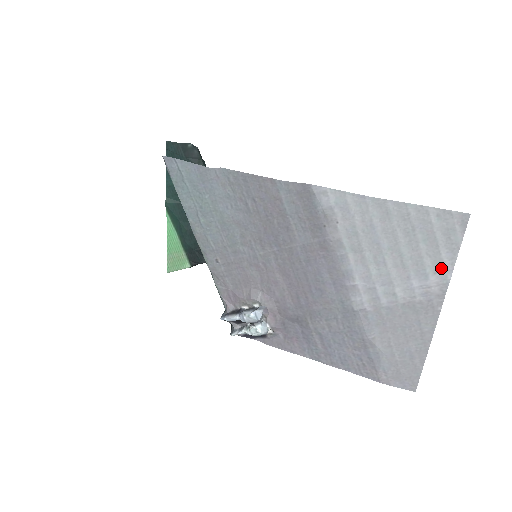
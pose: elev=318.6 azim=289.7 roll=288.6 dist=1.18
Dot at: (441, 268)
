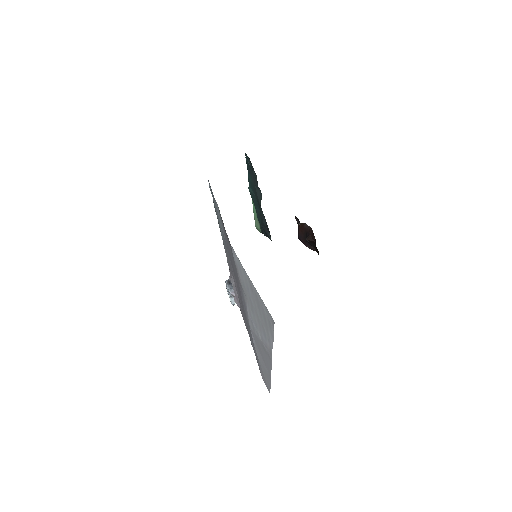
Dot at: (270, 340)
